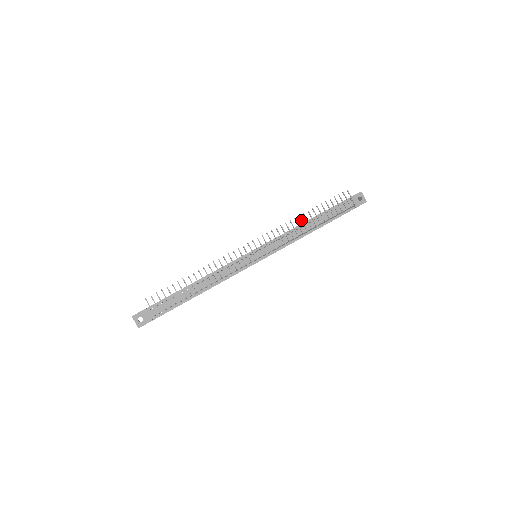
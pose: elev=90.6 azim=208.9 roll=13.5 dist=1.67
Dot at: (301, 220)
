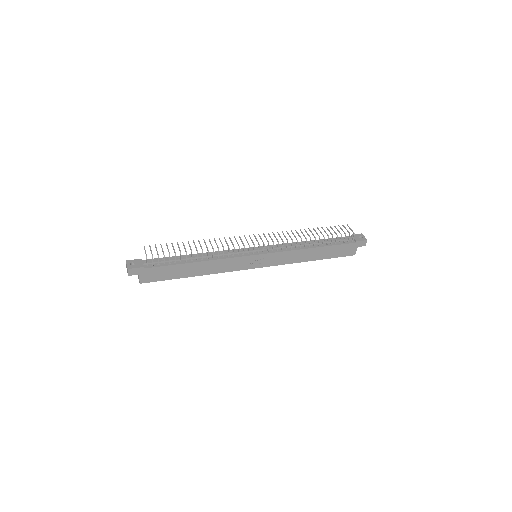
Dot at: (301, 232)
